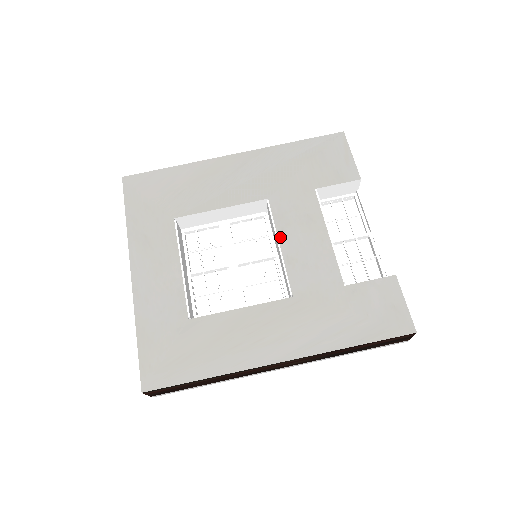
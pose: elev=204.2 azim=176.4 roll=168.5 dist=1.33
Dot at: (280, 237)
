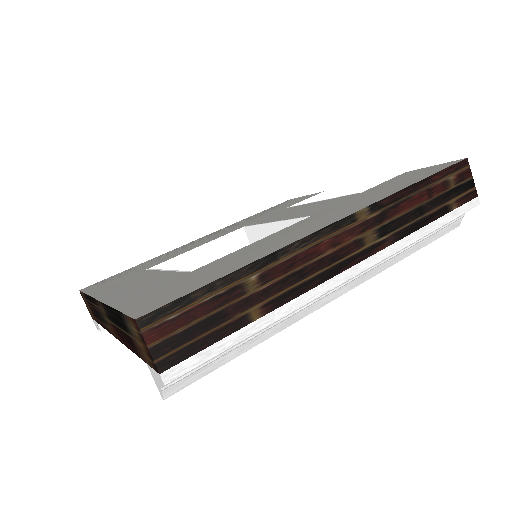
Dot at: (270, 221)
